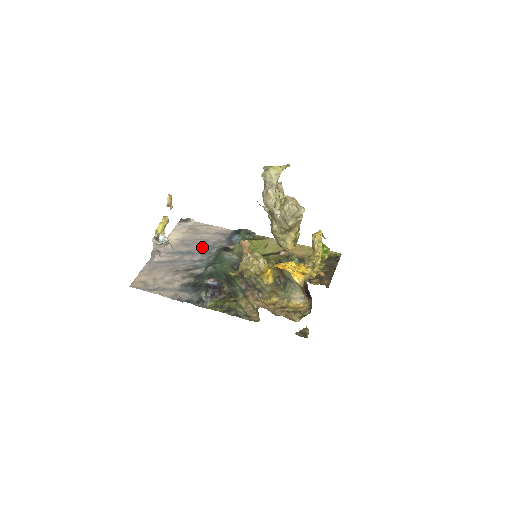
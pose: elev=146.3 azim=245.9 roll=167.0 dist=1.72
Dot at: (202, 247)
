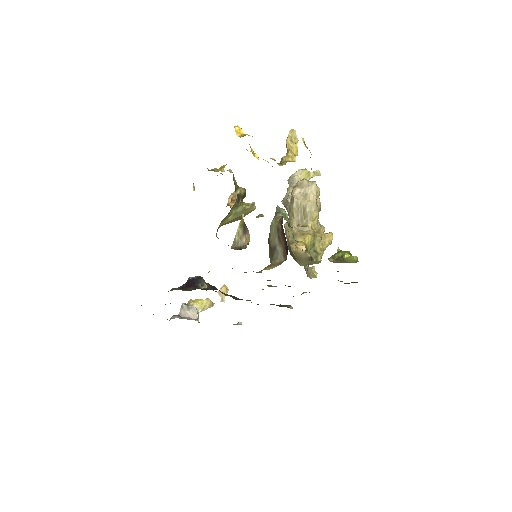
Dot at: occluded
